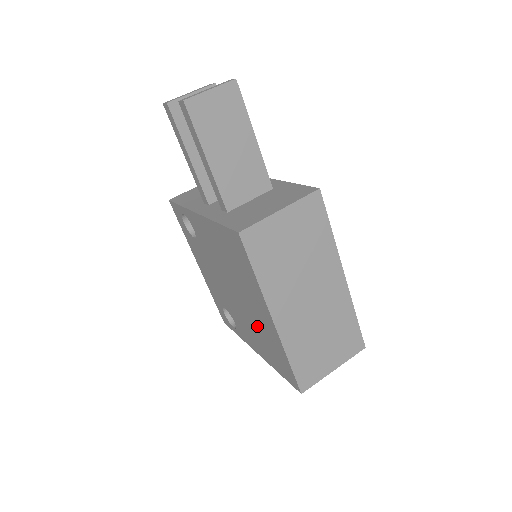
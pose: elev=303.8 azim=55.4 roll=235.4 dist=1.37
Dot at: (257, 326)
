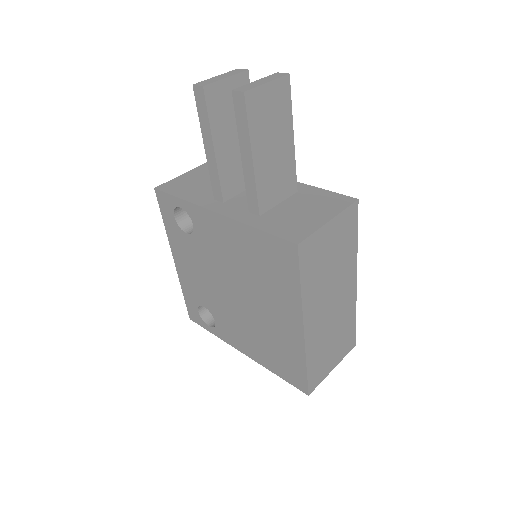
Dot at: (265, 330)
